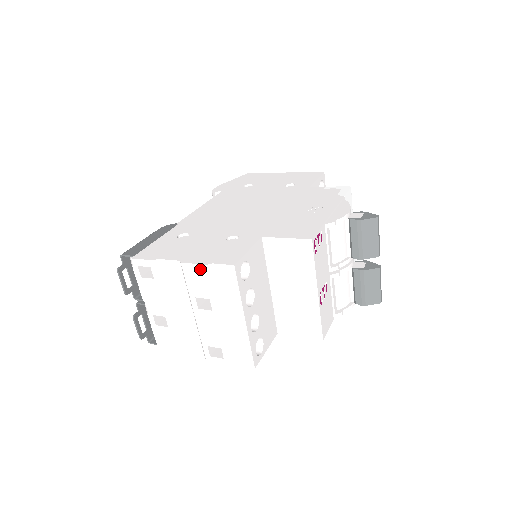
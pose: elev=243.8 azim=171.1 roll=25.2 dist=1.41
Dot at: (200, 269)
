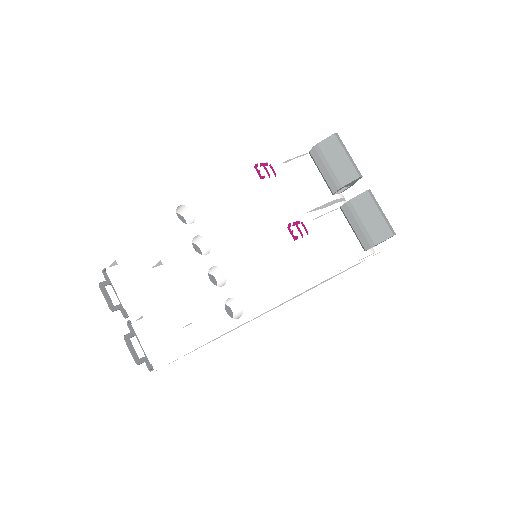
Dot at: (142, 229)
